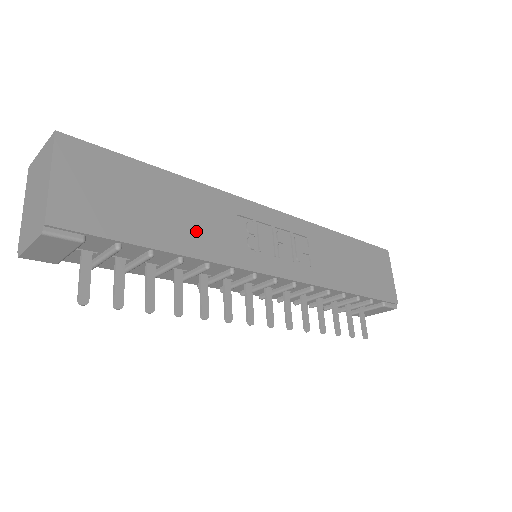
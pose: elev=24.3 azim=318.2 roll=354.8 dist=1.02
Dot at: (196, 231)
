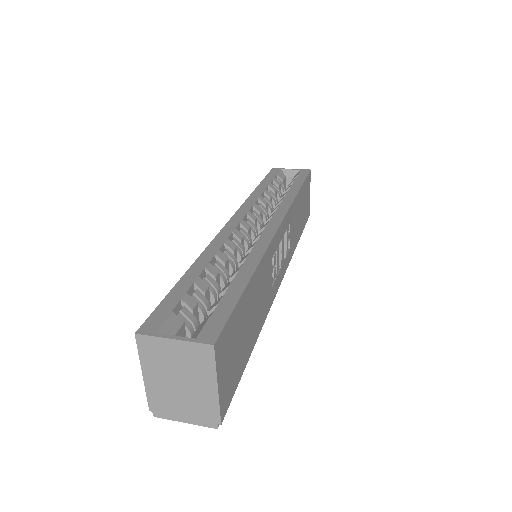
Dot at: (260, 309)
